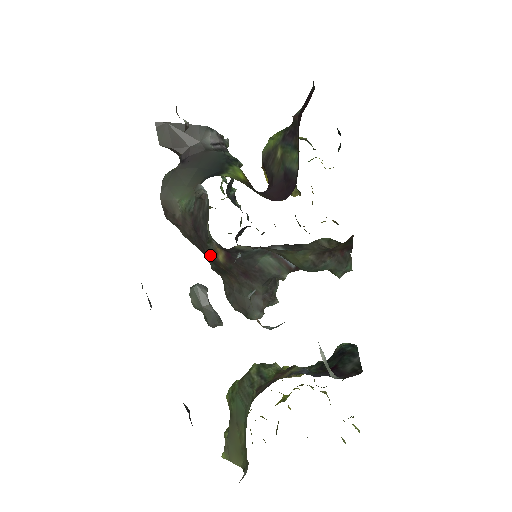
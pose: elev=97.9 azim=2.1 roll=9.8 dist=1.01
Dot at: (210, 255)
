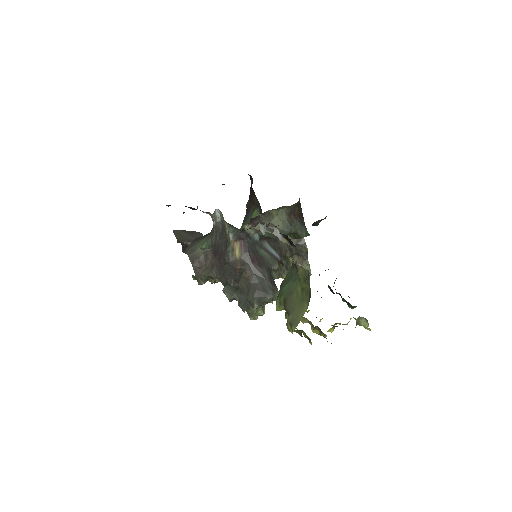
Dot at: (230, 259)
